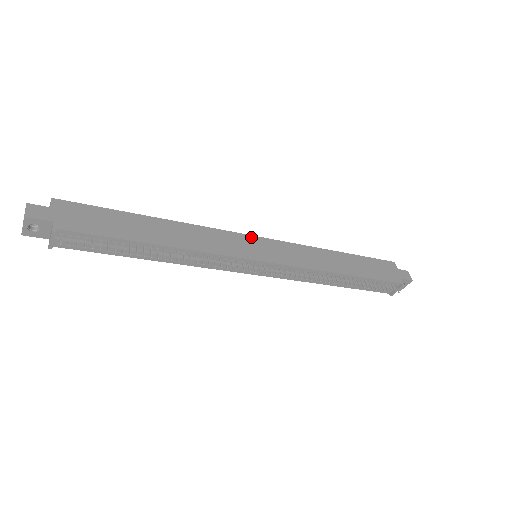
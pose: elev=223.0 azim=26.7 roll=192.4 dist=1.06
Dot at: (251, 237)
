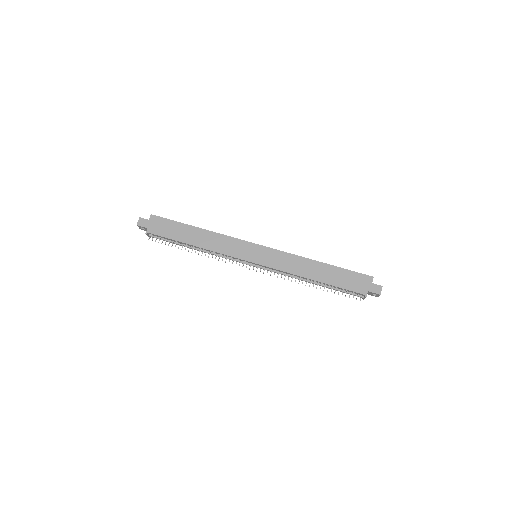
Dot at: (254, 245)
